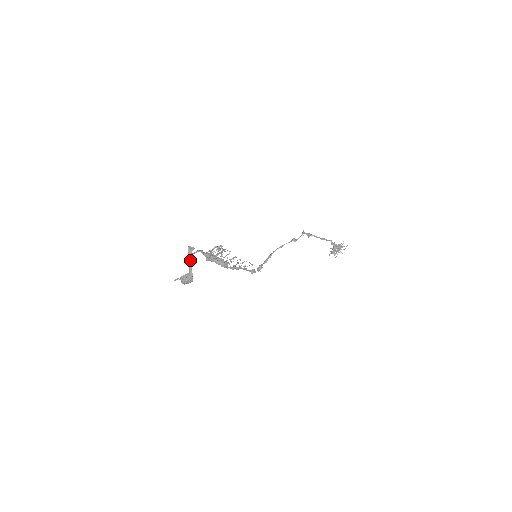
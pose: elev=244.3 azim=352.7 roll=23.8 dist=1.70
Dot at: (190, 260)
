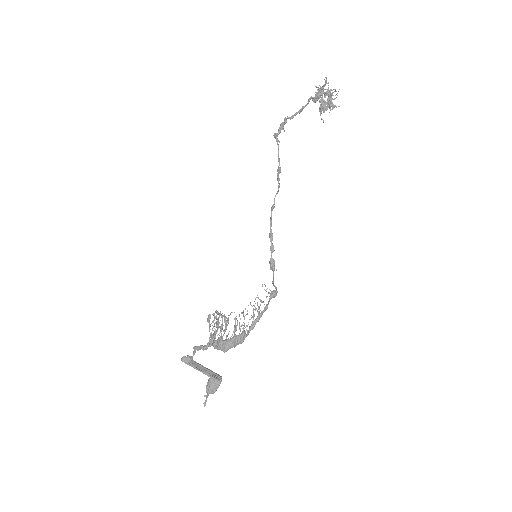
Dot at: occluded
